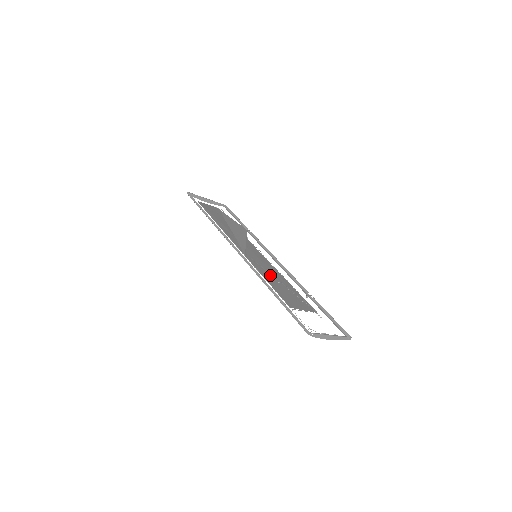
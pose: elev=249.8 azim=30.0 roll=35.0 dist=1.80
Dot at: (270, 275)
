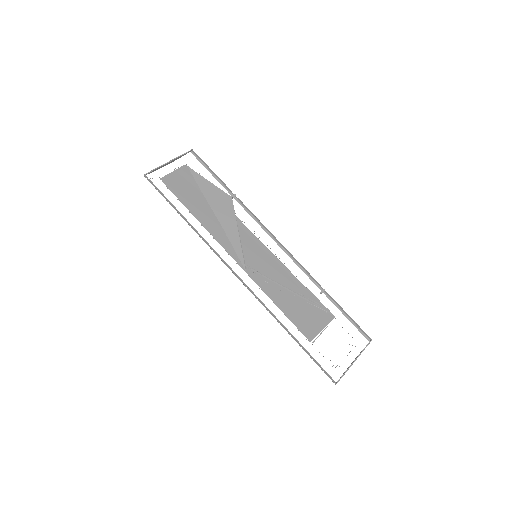
Dot at: (279, 288)
